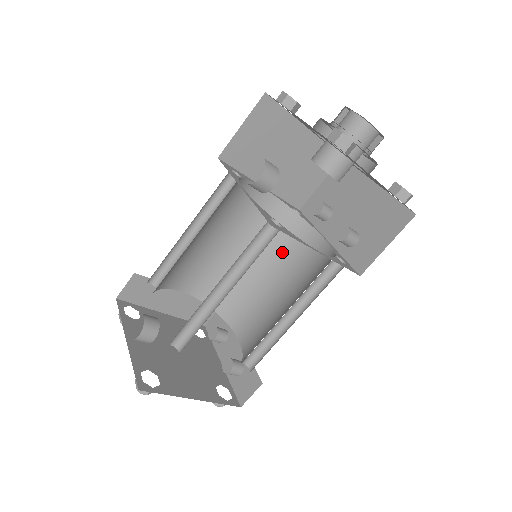
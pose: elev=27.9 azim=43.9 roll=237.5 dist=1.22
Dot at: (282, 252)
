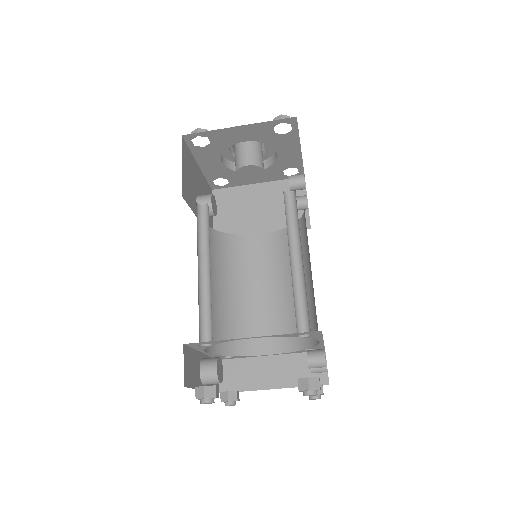
Dot at: (303, 253)
